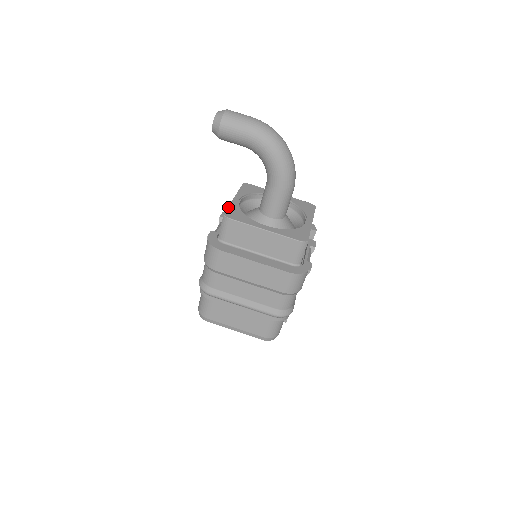
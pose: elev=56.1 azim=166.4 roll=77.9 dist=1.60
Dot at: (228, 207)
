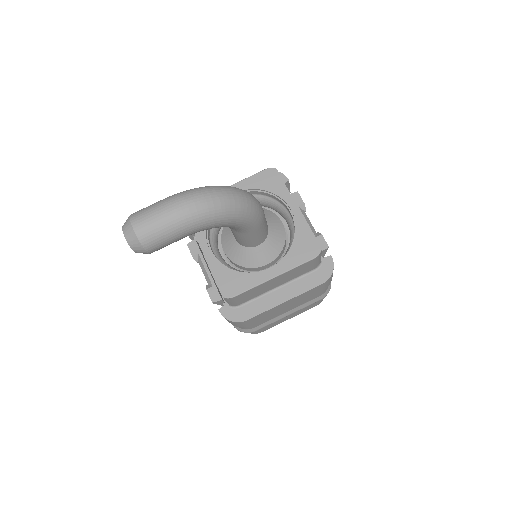
Dot at: occluded
